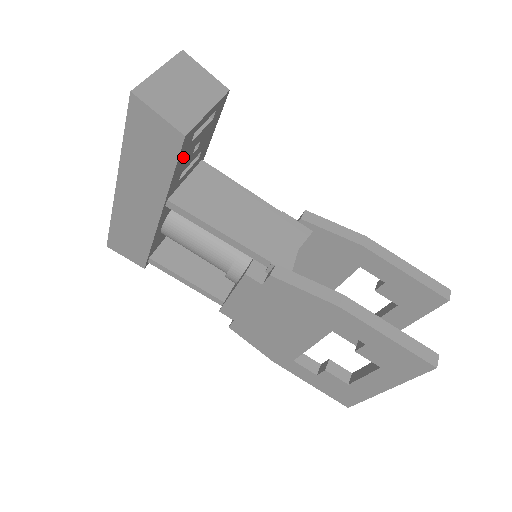
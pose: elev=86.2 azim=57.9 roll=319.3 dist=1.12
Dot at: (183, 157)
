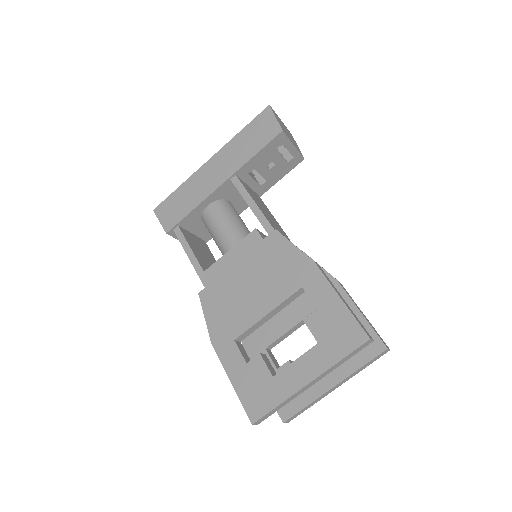
Dot at: (267, 152)
